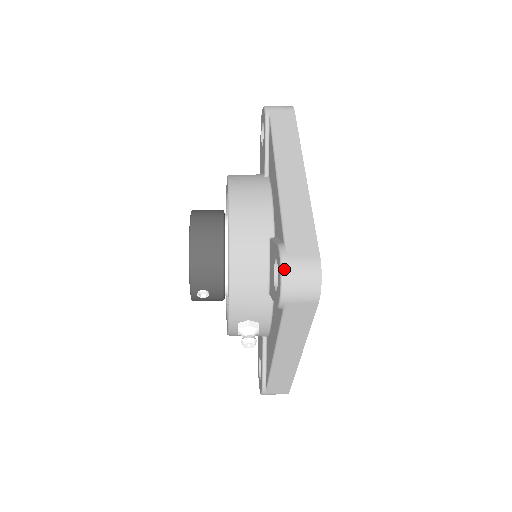
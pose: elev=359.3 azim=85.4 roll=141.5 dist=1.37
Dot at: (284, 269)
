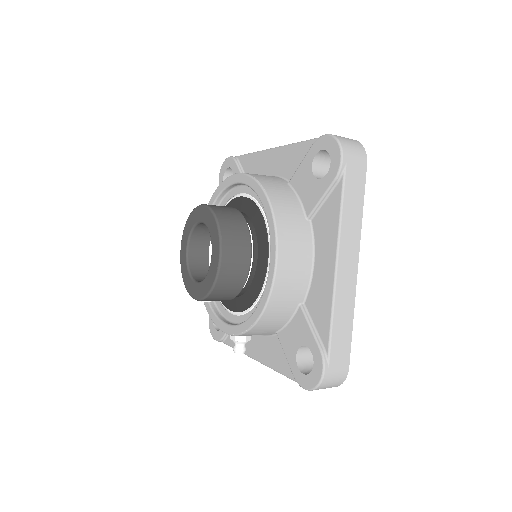
Dot at: (323, 381)
